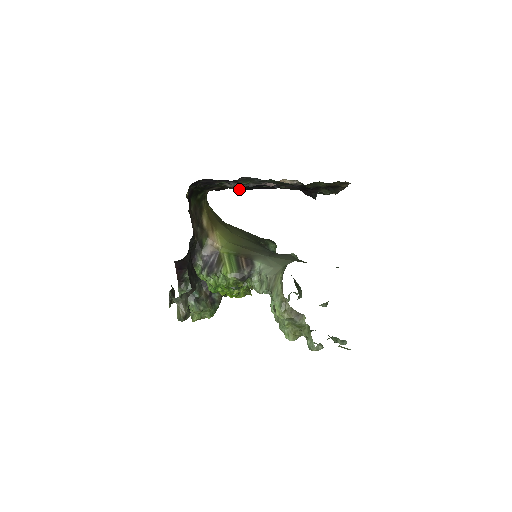
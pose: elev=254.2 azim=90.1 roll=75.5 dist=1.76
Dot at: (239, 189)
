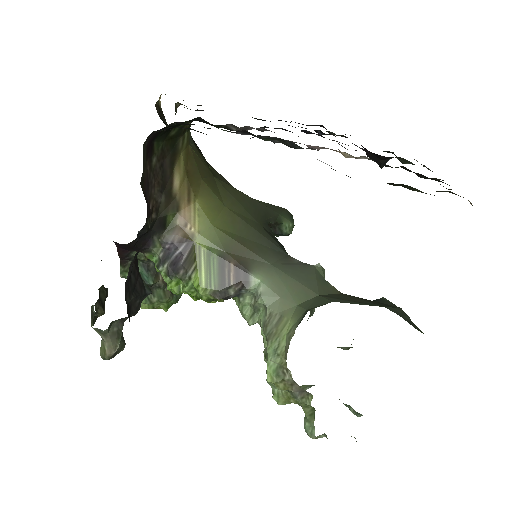
Dot at: occluded
